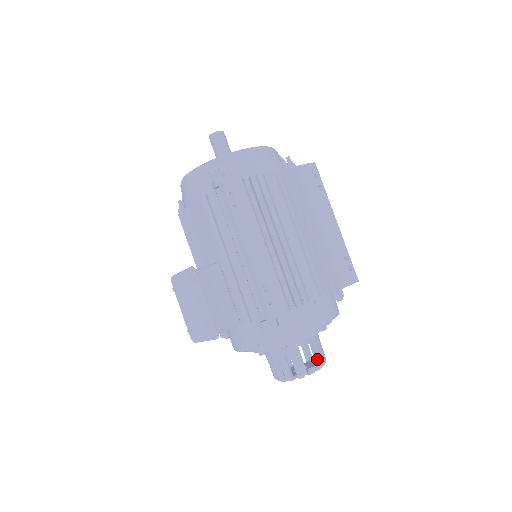
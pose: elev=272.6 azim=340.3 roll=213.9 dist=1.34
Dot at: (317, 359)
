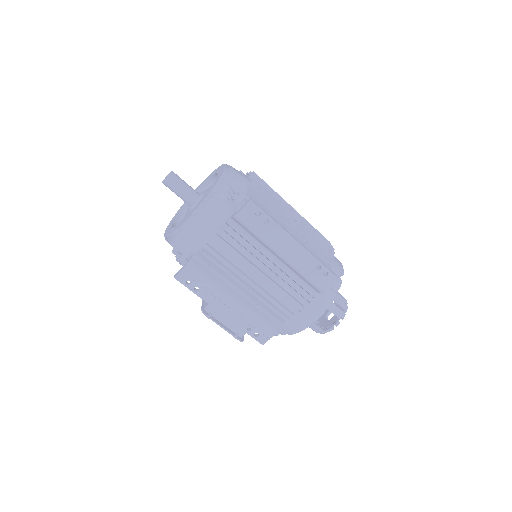
Dot at: occluded
